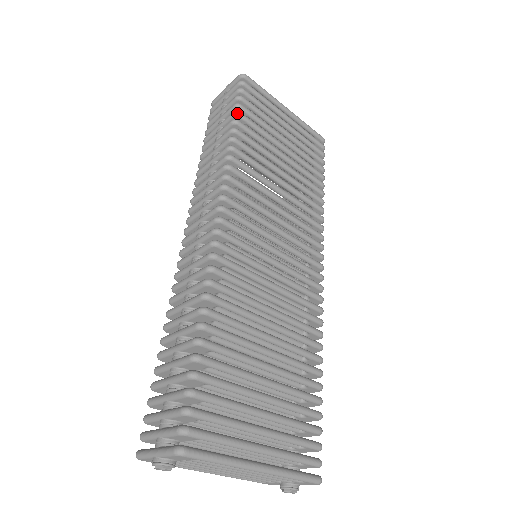
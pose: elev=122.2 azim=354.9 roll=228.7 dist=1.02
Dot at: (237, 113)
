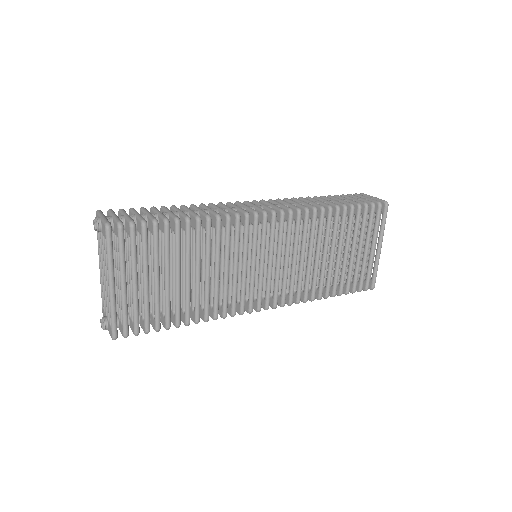
Dot at: (353, 206)
